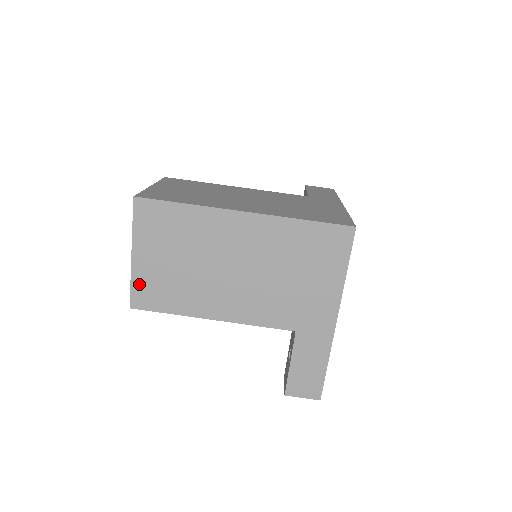
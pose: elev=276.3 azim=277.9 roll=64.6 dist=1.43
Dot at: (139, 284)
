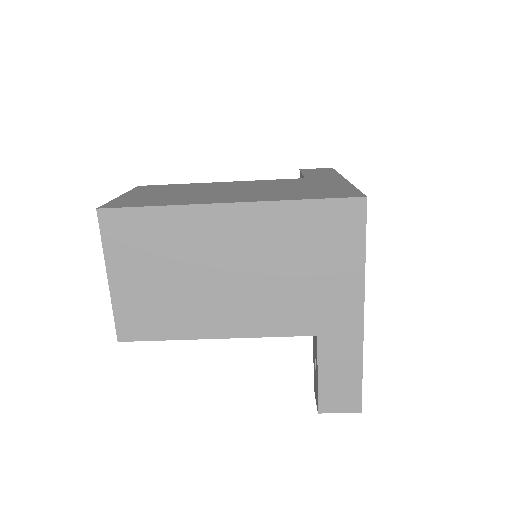
Dot at: (123, 311)
